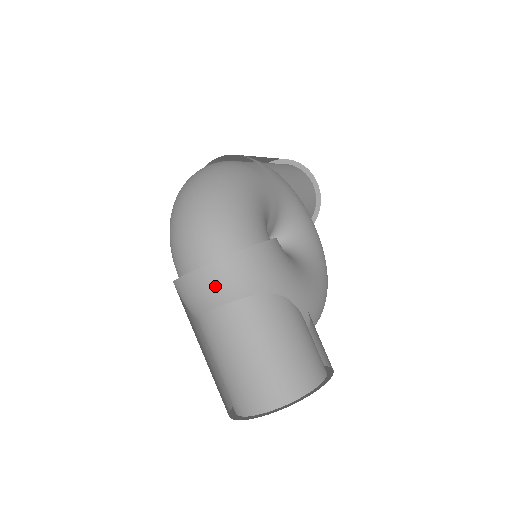
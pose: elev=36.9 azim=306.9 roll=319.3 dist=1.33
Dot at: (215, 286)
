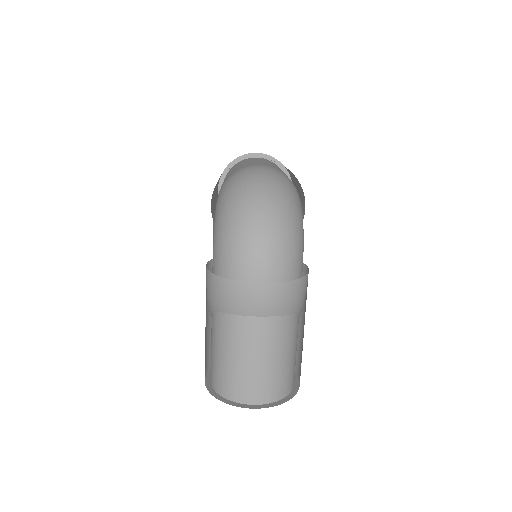
Dot at: (271, 302)
